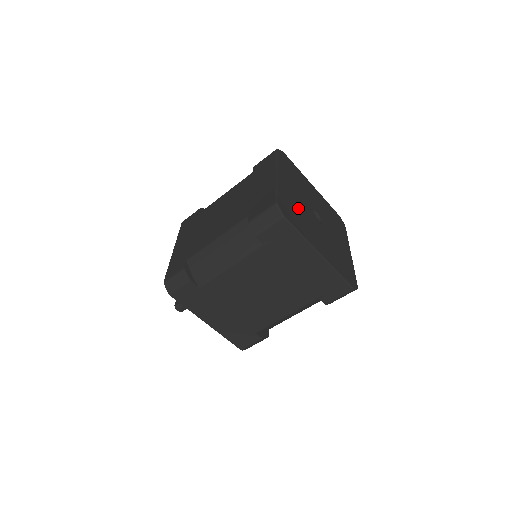
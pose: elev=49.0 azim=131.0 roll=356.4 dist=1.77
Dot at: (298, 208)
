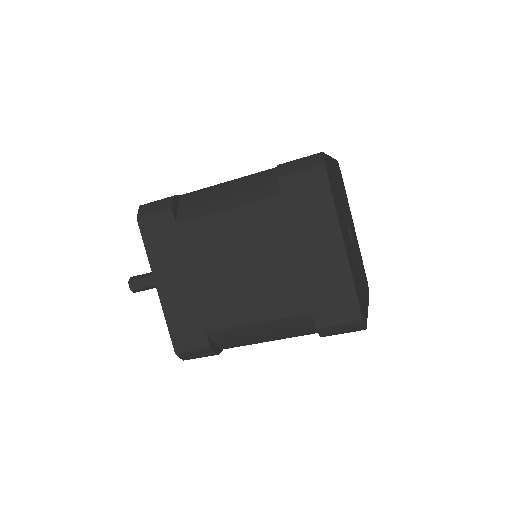
Dot at: (355, 270)
